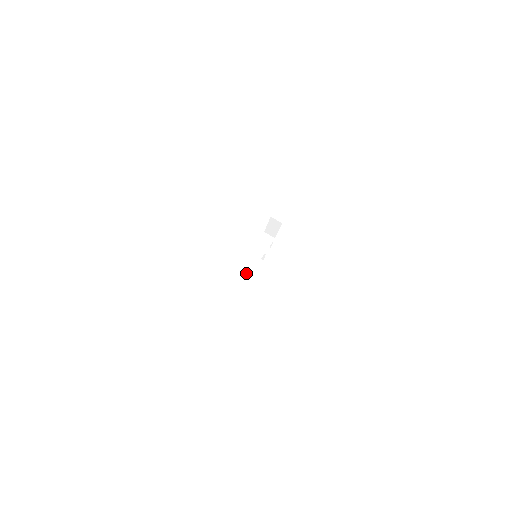
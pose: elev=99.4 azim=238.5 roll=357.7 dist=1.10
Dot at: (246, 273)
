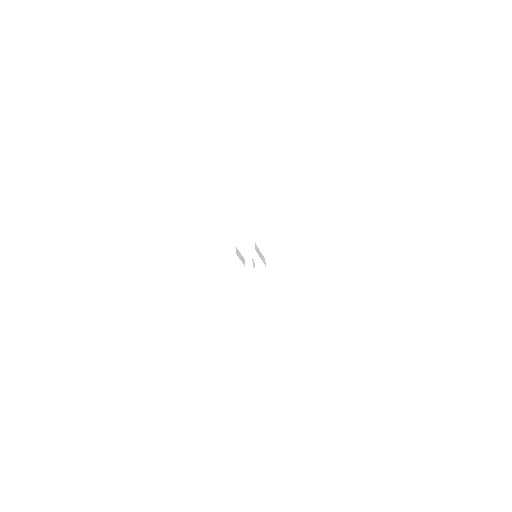
Dot at: (240, 255)
